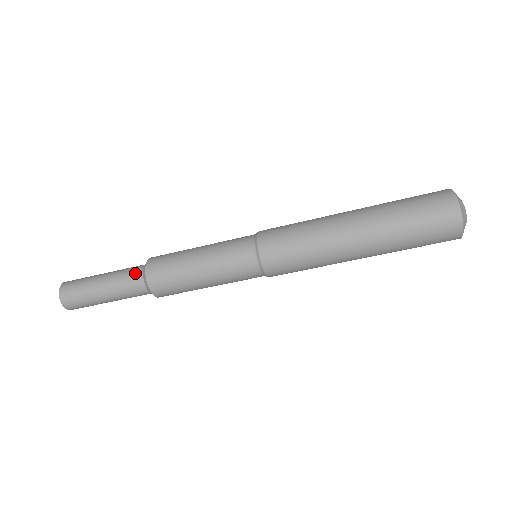
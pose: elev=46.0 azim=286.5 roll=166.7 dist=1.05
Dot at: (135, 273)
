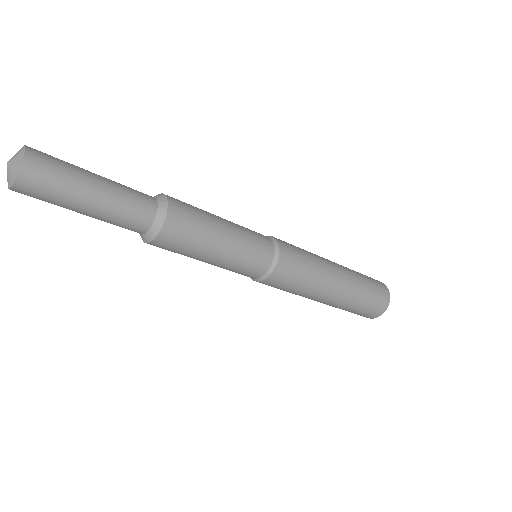
Dot at: (144, 217)
